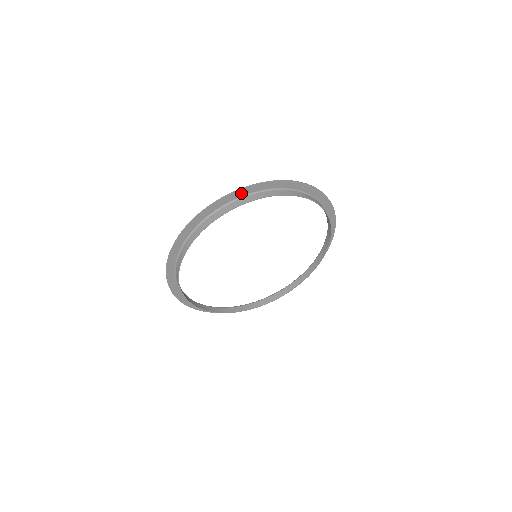
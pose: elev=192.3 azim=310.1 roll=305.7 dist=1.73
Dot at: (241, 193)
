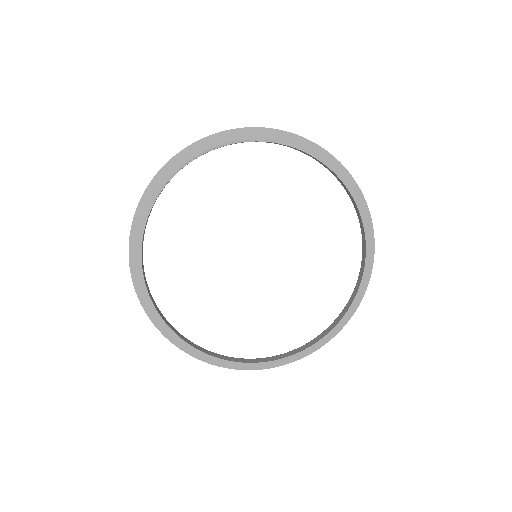
Dot at: (182, 159)
